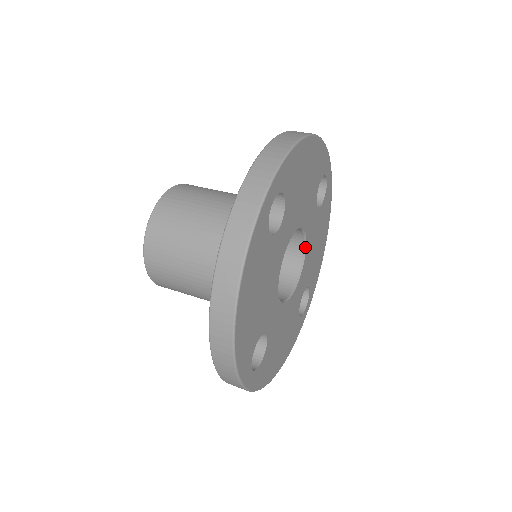
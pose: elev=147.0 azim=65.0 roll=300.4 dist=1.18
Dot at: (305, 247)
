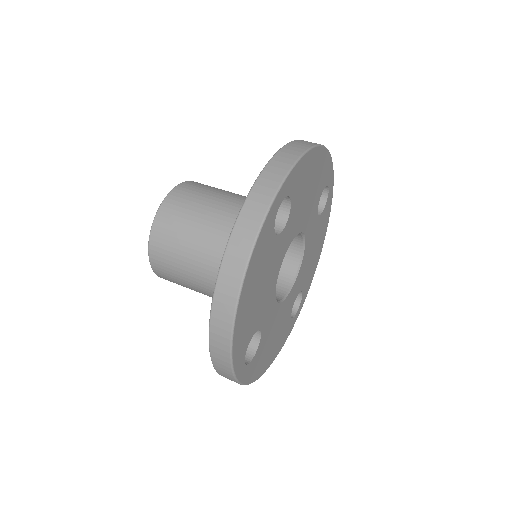
Dot at: (303, 252)
